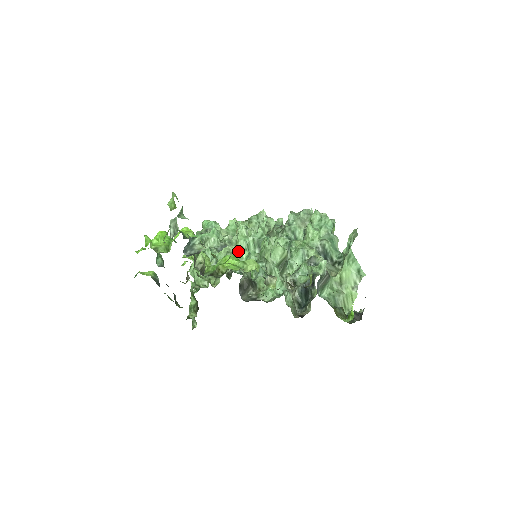
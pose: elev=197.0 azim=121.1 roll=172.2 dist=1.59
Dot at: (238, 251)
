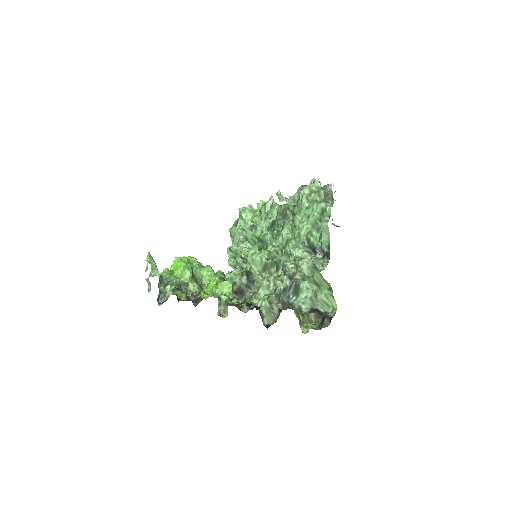
Dot at: (252, 246)
